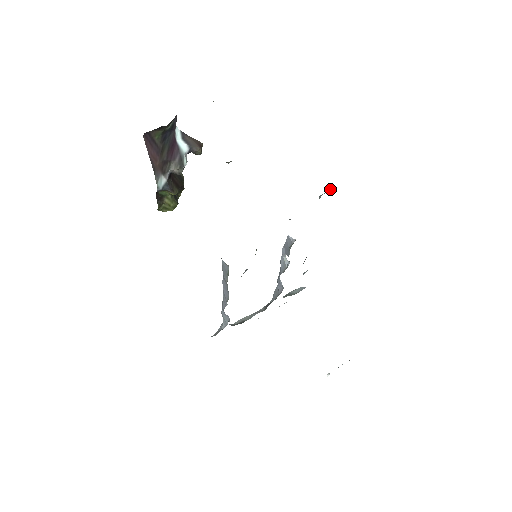
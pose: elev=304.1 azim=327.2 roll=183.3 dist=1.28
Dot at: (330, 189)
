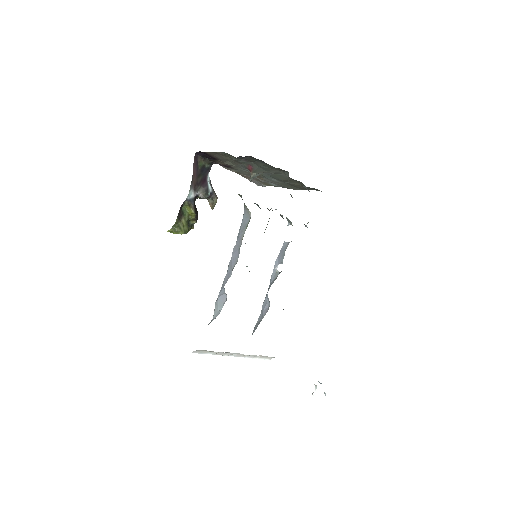
Dot at: occluded
